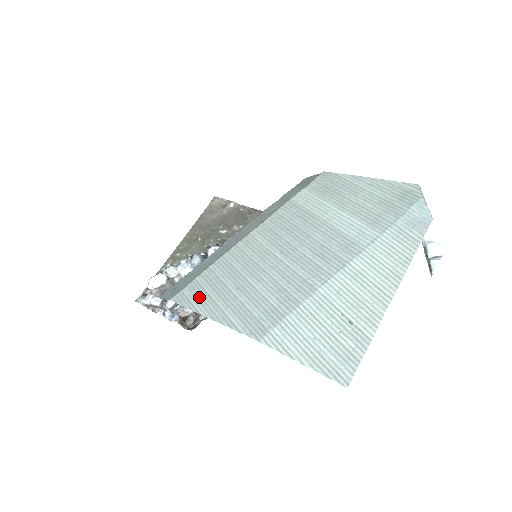
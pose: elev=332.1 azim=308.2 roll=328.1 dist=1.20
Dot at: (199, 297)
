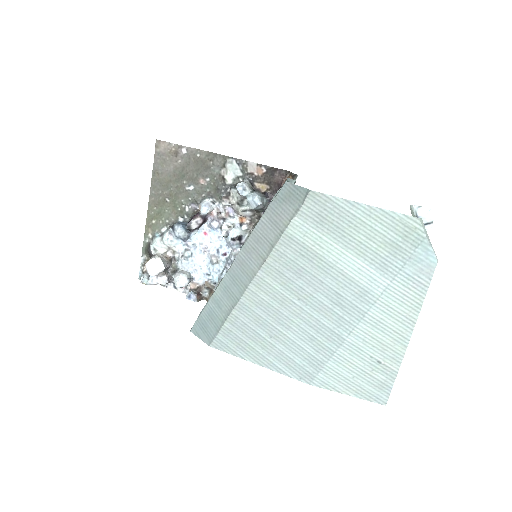
Dot at: (237, 344)
